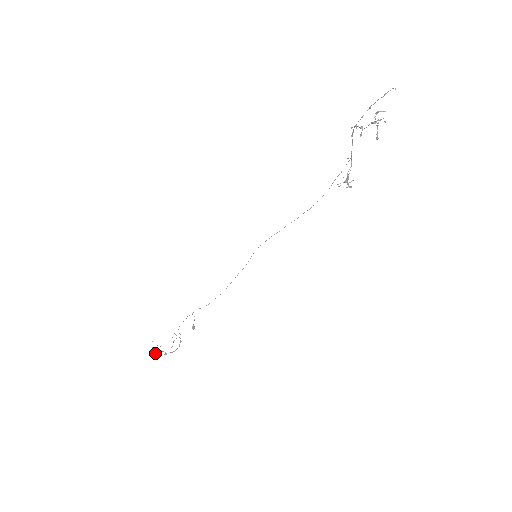
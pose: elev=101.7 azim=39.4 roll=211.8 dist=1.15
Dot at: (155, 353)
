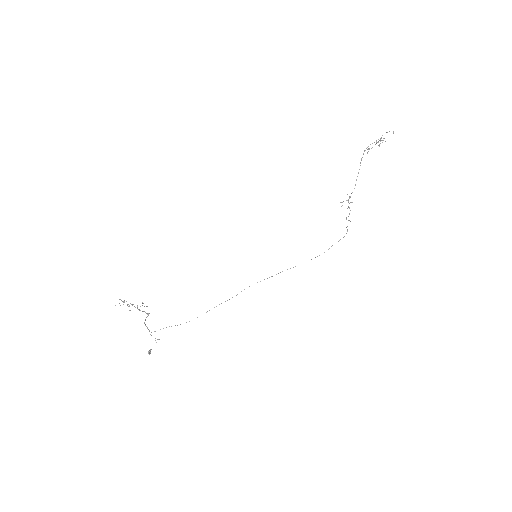
Dot at: occluded
